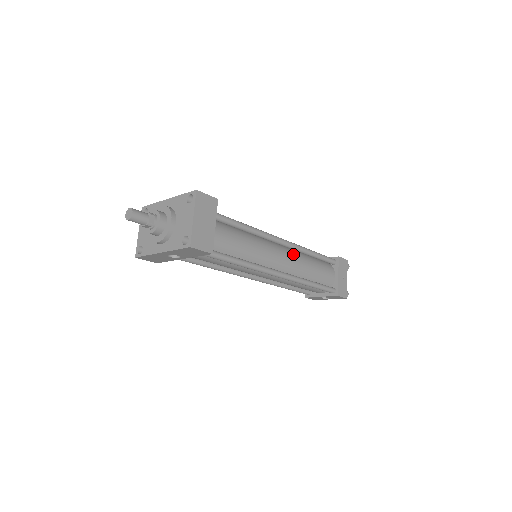
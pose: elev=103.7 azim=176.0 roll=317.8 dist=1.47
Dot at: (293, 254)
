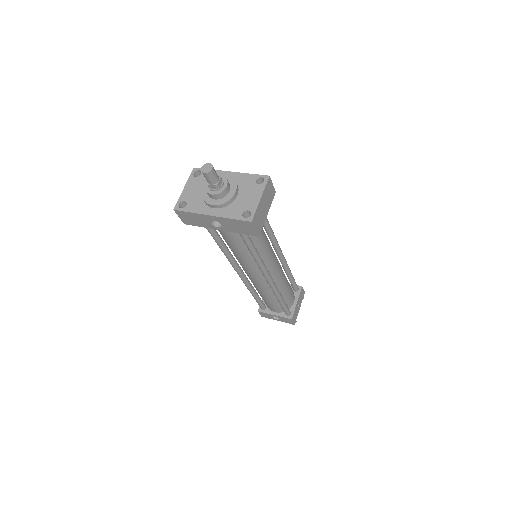
Dot at: (281, 268)
